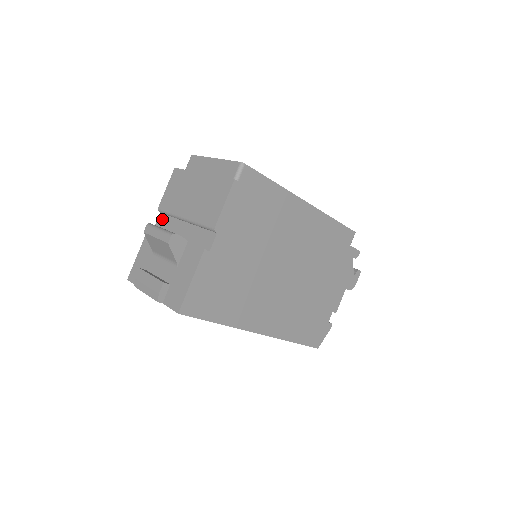
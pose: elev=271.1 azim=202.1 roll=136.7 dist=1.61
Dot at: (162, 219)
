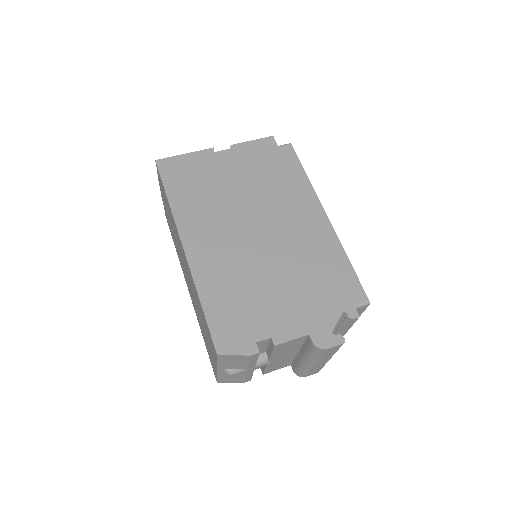
Dot at: occluded
